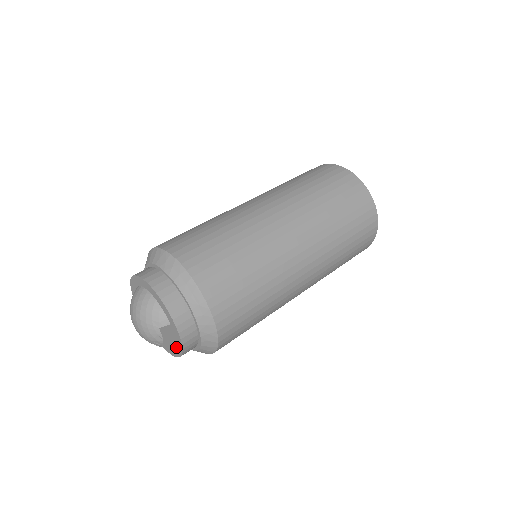
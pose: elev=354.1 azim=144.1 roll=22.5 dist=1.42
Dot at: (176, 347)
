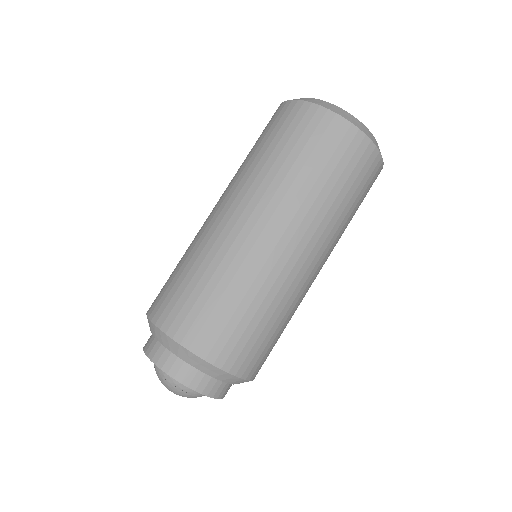
Dot at: occluded
